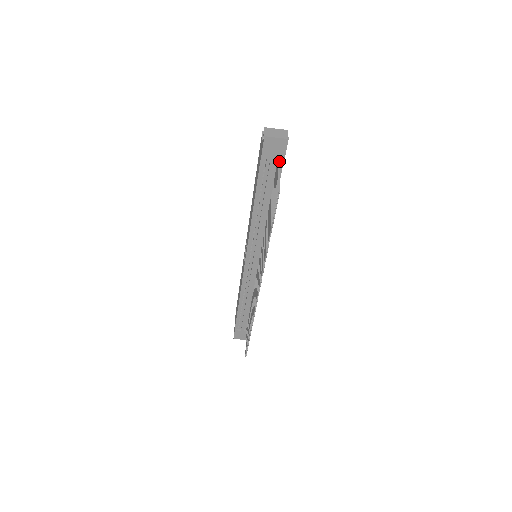
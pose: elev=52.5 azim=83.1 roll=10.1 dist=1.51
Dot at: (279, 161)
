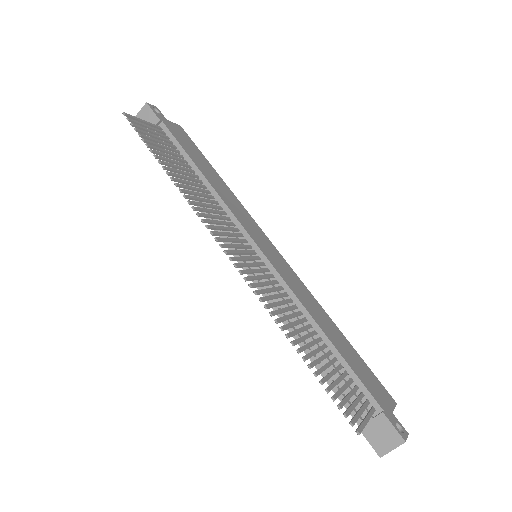
Dot at: (161, 128)
